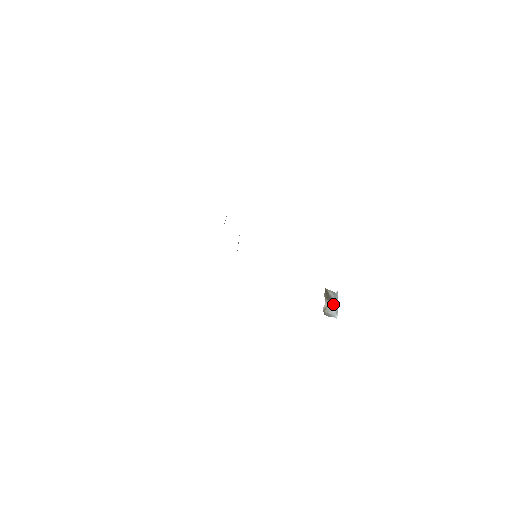
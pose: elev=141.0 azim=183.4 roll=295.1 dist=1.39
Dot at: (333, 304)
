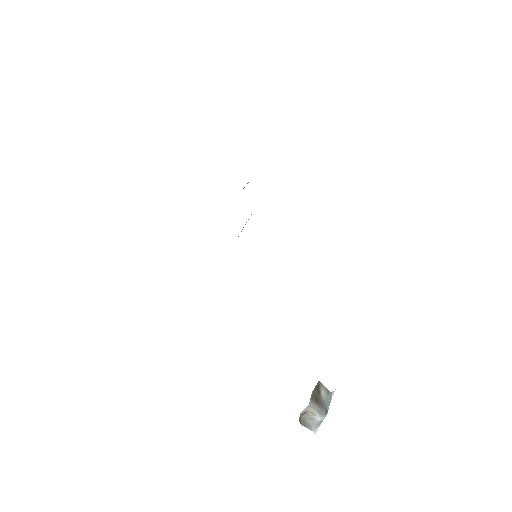
Dot at: (319, 411)
